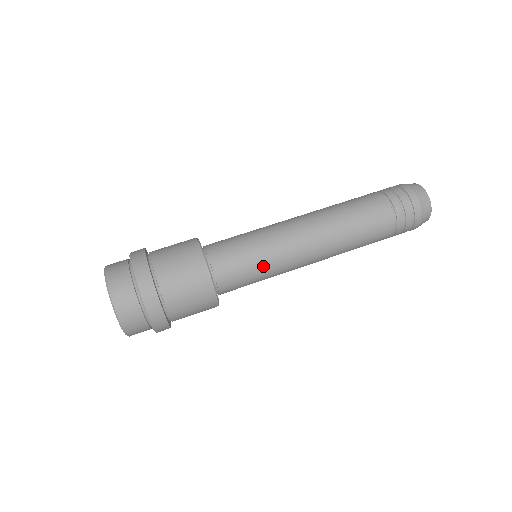
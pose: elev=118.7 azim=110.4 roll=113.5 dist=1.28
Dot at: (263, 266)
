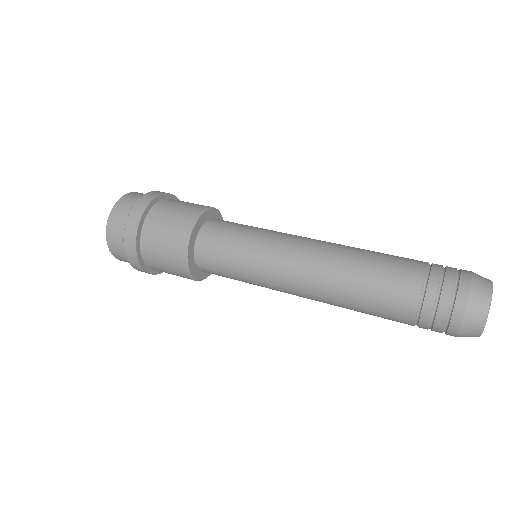
Dot at: (245, 252)
